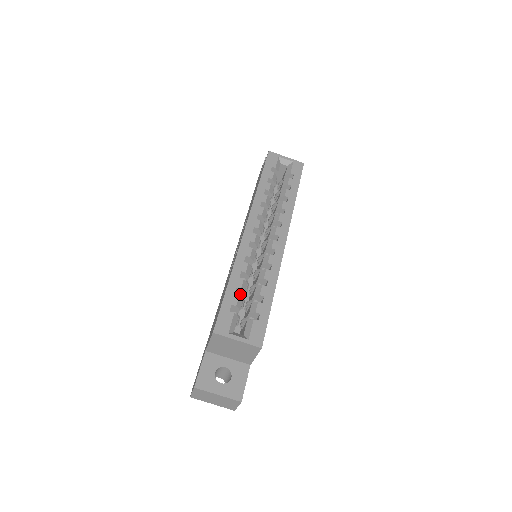
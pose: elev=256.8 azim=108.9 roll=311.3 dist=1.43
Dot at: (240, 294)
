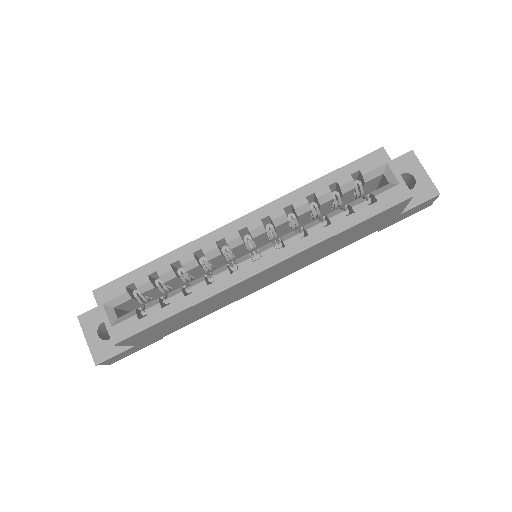
Dot at: (164, 280)
